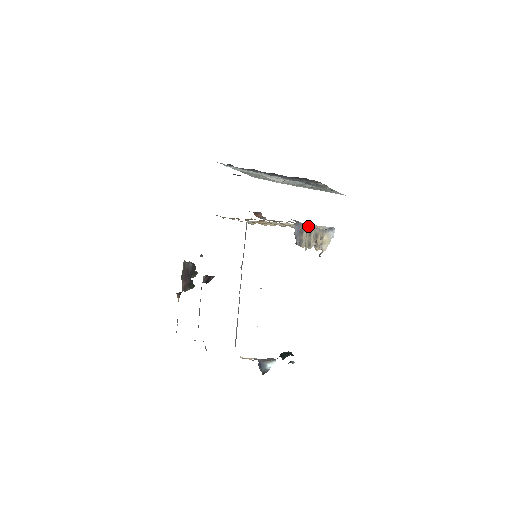
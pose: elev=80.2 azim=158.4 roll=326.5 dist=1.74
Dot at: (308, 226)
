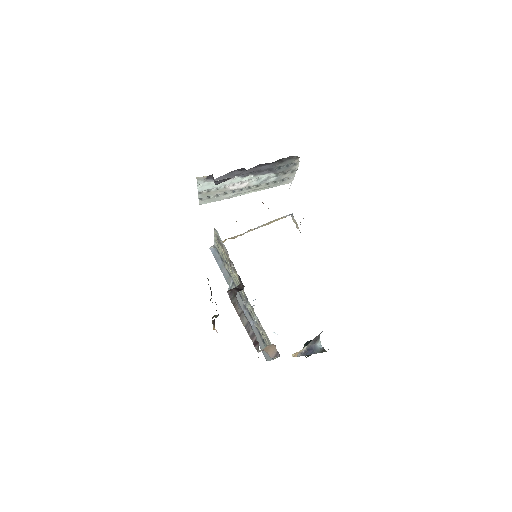
Dot at: occluded
